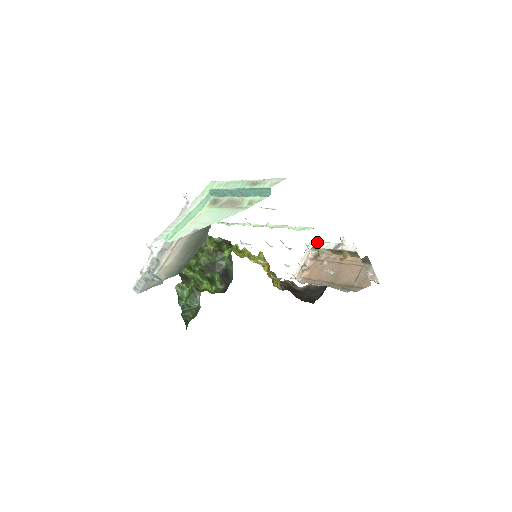
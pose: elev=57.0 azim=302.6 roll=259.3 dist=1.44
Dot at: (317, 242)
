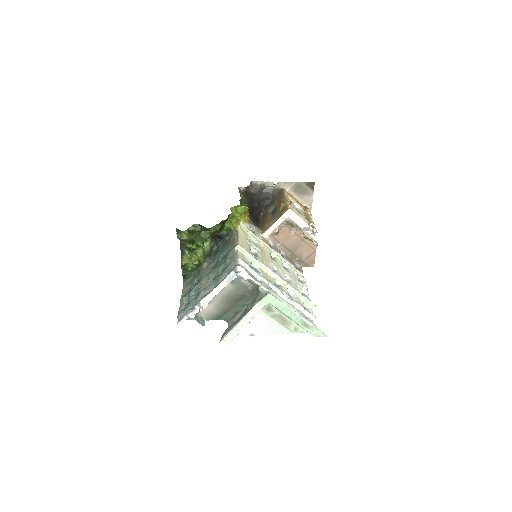
Dot at: (294, 214)
